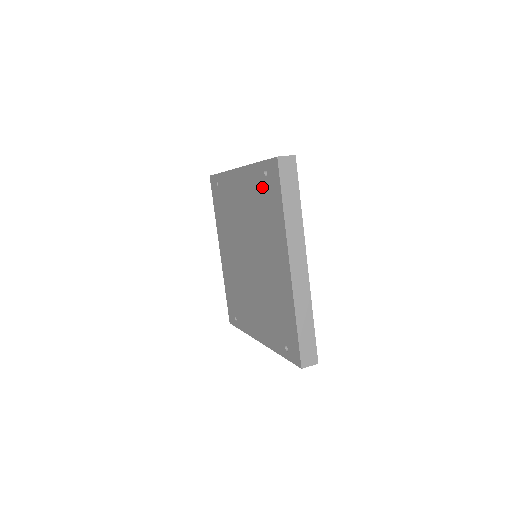
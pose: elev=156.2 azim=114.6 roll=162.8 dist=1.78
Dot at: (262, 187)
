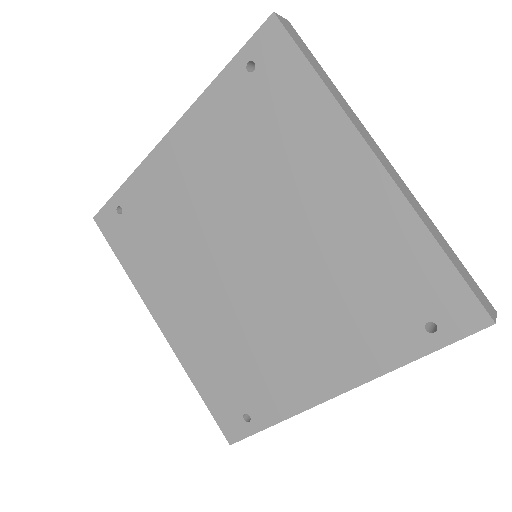
Dot at: (249, 98)
